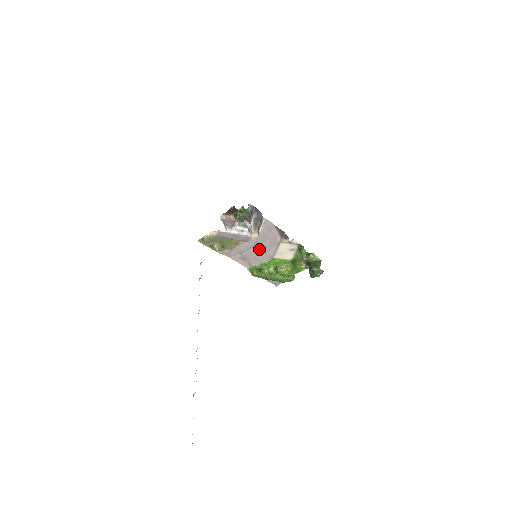
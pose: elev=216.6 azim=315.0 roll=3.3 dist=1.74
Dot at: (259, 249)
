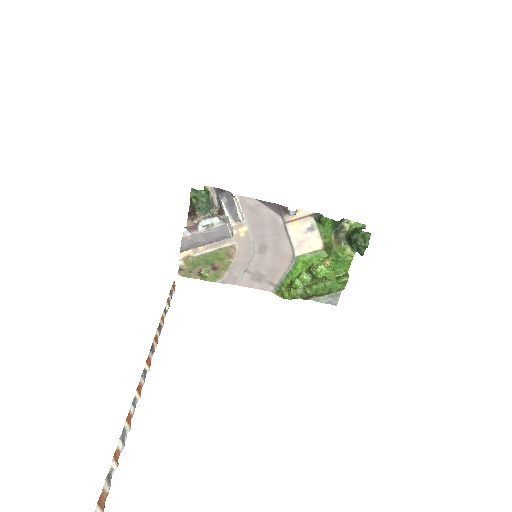
Dot at: (266, 252)
